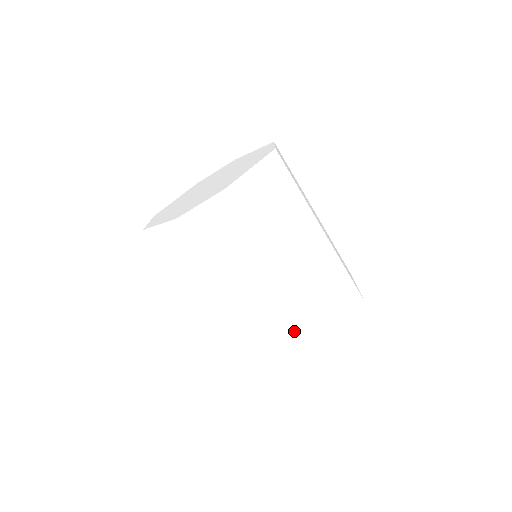
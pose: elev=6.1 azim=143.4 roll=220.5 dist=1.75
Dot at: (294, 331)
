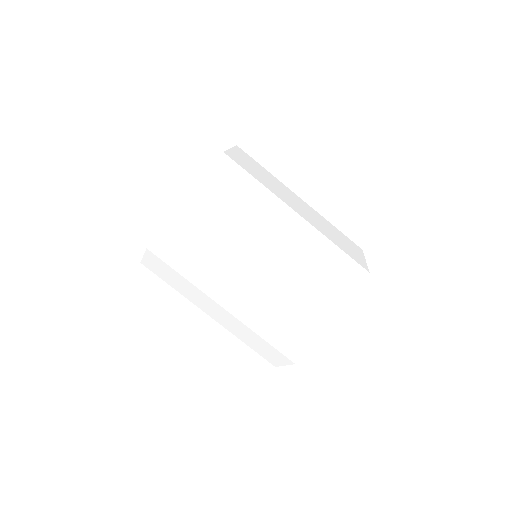
Dot at: (264, 347)
